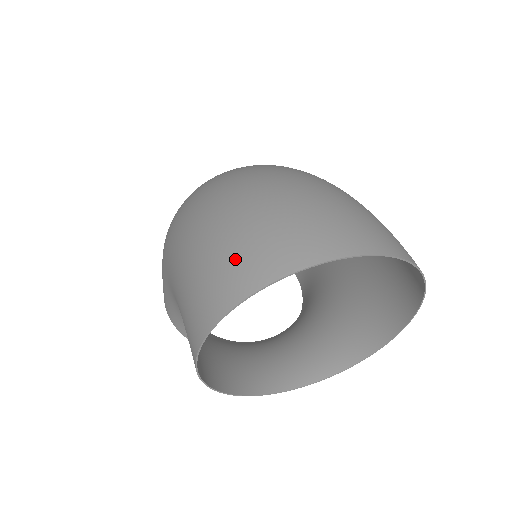
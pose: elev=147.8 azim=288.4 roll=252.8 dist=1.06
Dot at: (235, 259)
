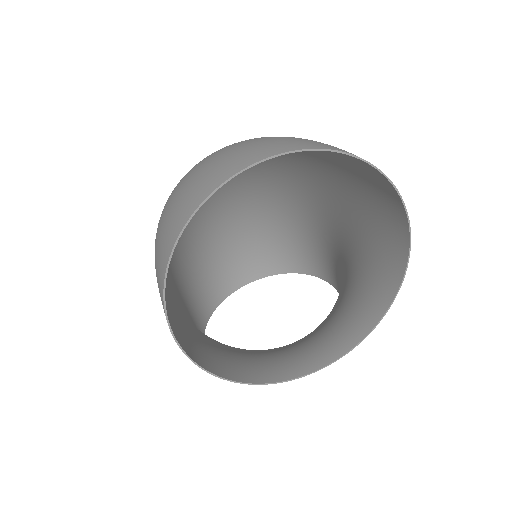
Dot at: (172, 213)
